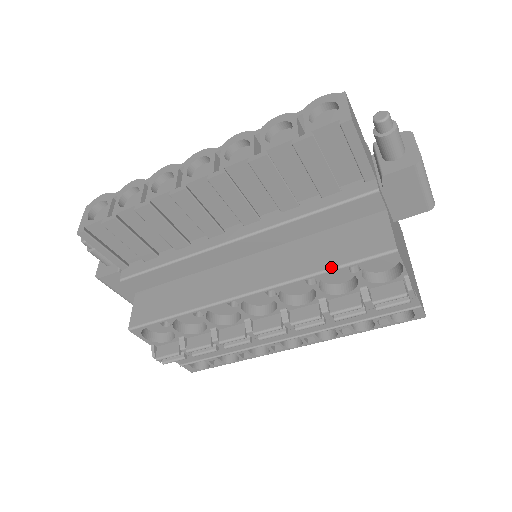
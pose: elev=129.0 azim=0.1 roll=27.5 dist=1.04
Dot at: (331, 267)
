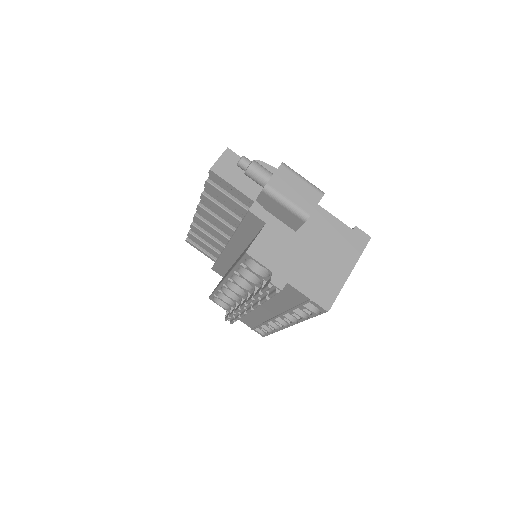
Dot at: (236, 263)
